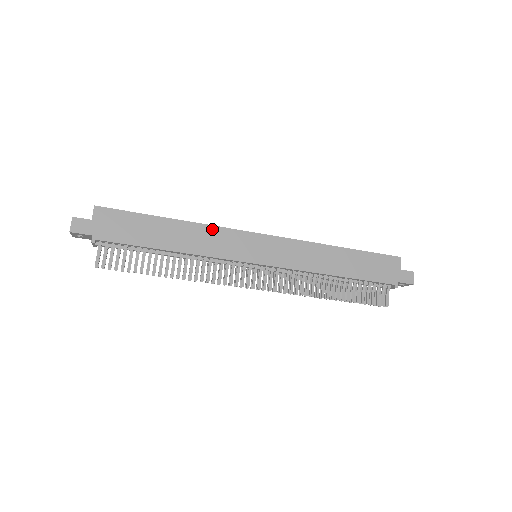
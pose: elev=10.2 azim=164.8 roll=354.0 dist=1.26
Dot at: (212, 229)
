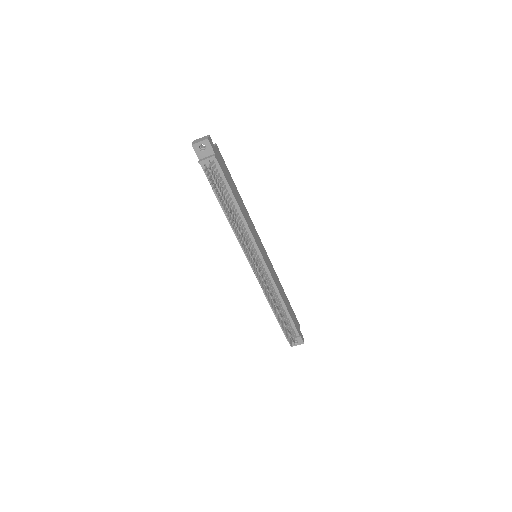
Dot at: (250, 218)
